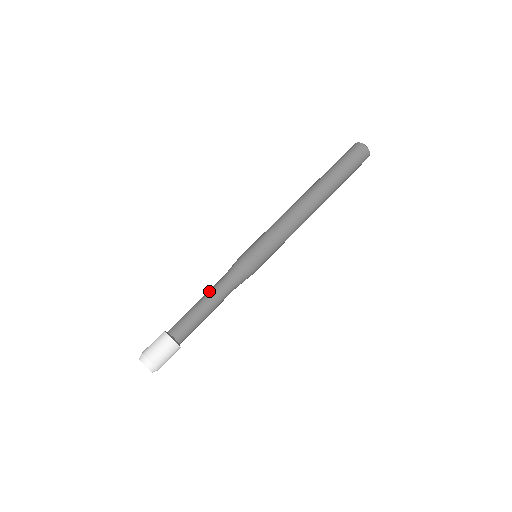
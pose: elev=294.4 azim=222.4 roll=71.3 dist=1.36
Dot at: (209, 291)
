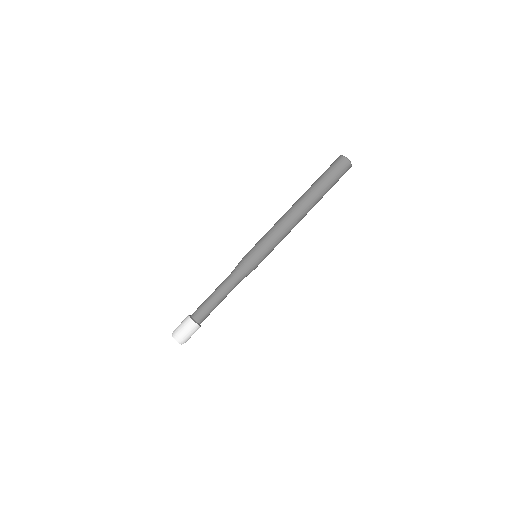
Dot at: (220, 285)
